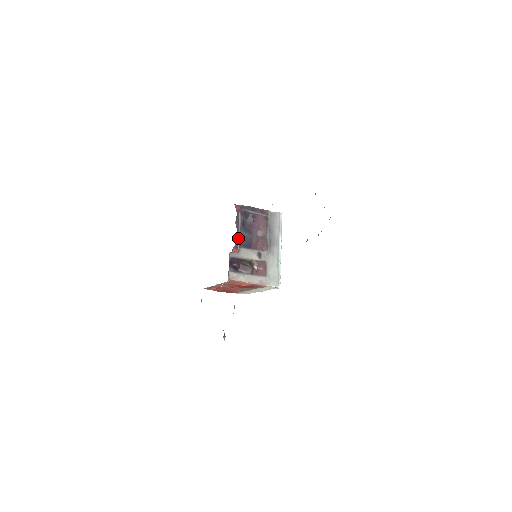
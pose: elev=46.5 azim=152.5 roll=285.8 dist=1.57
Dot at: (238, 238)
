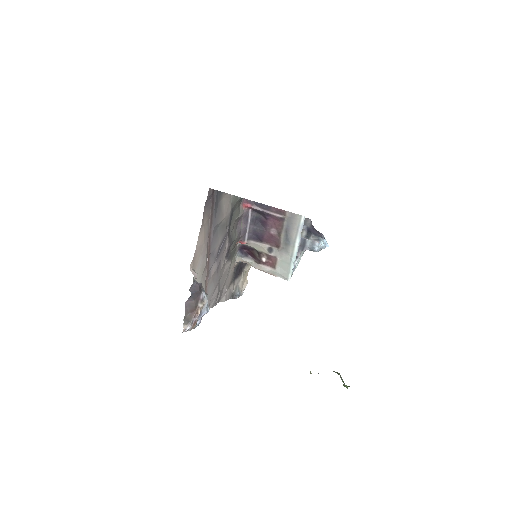
Dot at: (246, 232)
